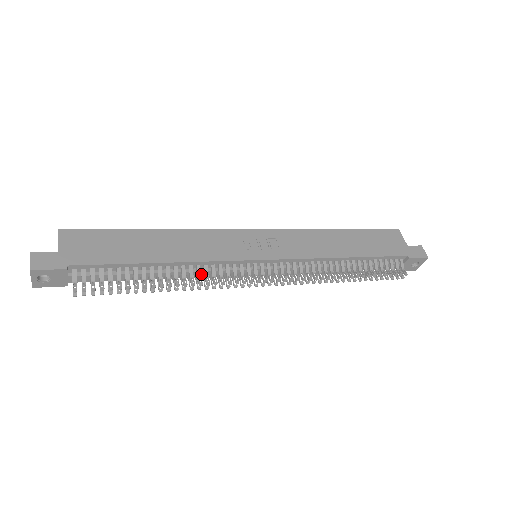
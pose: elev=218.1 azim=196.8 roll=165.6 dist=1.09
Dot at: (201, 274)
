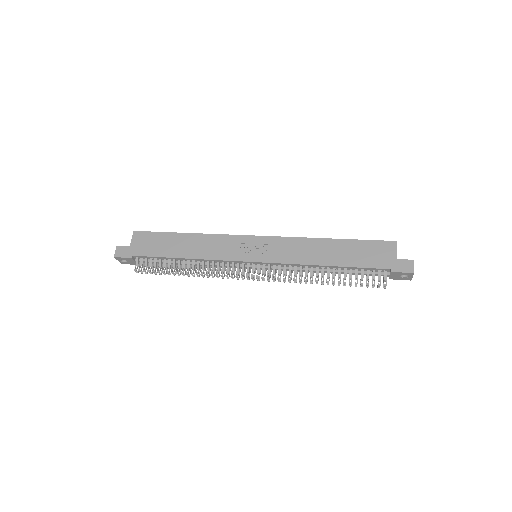
Dot at: occluded
